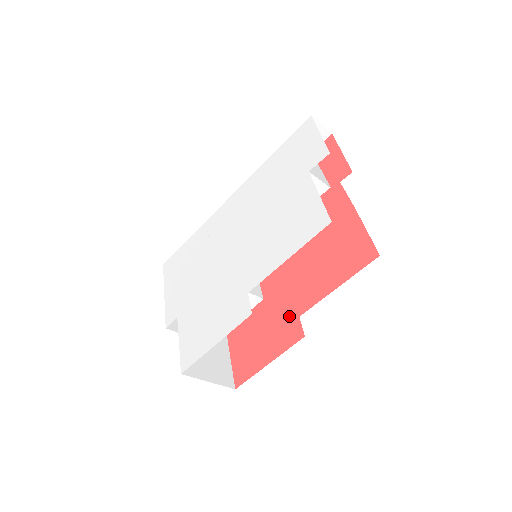
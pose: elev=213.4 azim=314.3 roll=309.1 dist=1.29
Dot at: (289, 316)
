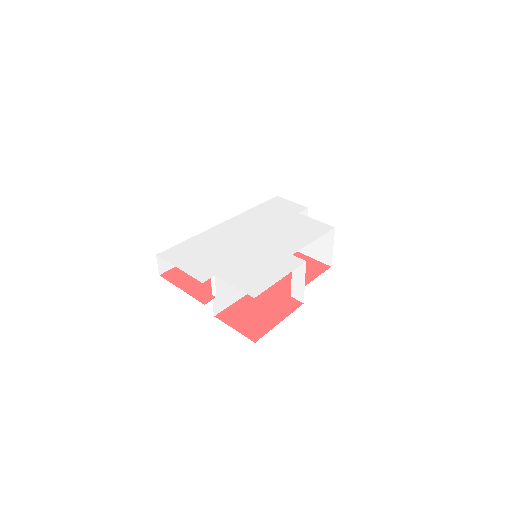
Dot at: (281, 297)
